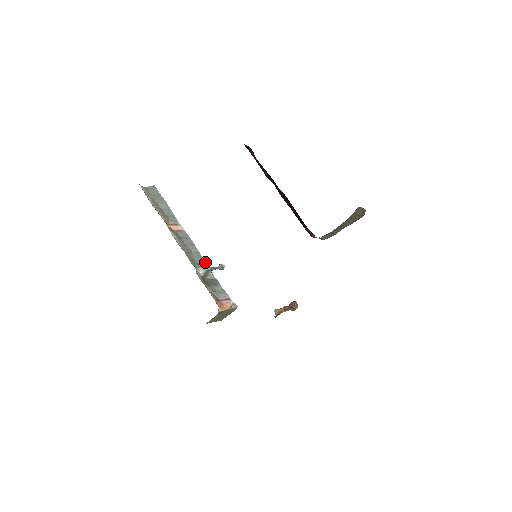
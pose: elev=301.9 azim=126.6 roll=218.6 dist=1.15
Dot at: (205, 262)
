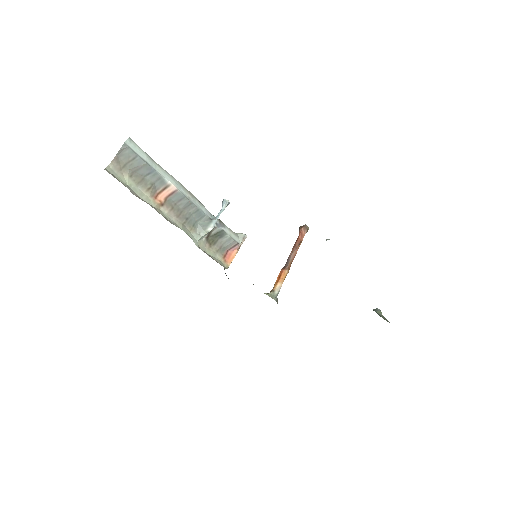
Dot at: (207, 217)
